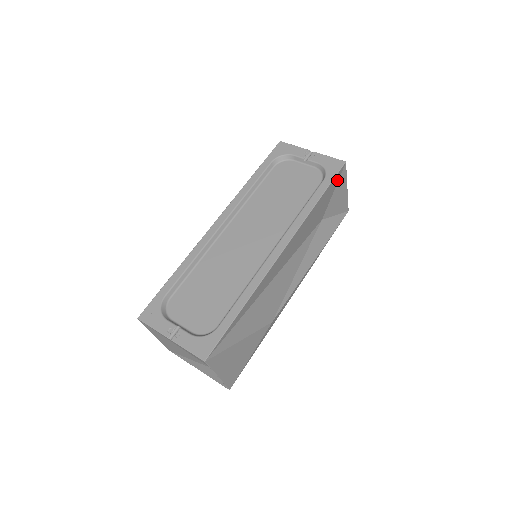
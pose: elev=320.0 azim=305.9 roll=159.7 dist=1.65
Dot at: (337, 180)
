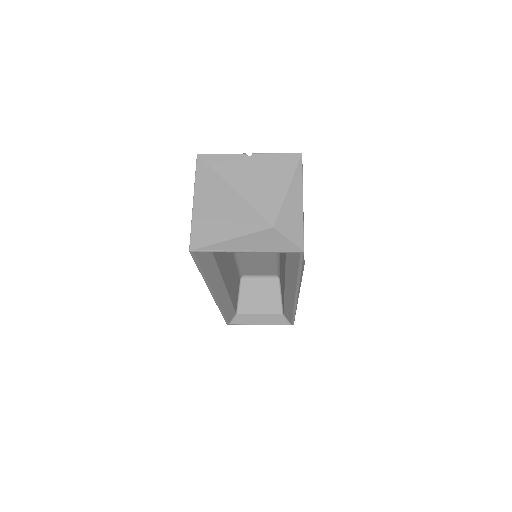
Dot at: occluded
